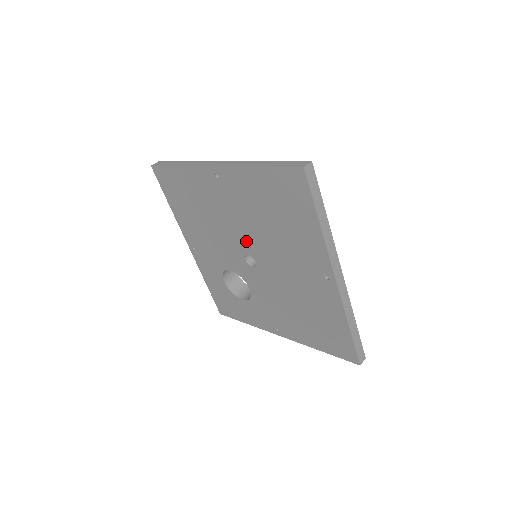
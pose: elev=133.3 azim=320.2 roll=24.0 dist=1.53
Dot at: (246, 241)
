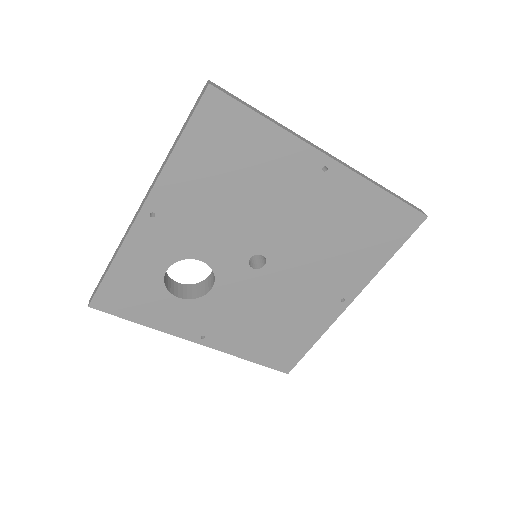
Dot at: (279, 242)
